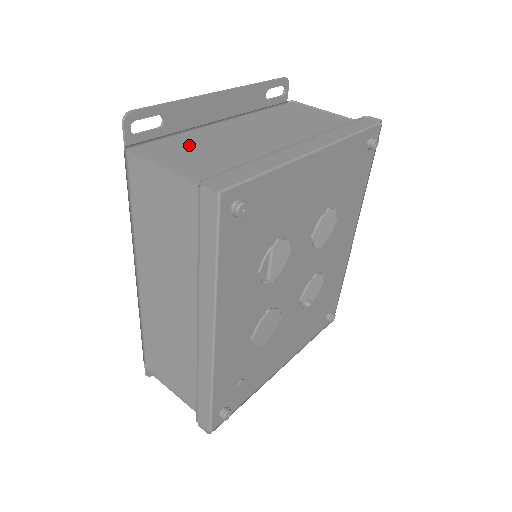
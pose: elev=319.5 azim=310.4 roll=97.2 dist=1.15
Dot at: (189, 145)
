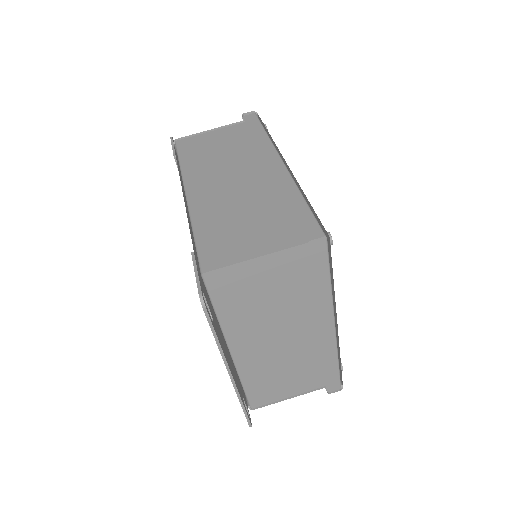
Dot at: (266, 382)
